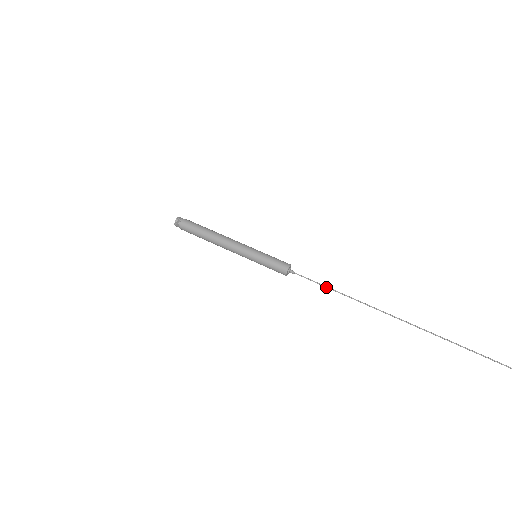
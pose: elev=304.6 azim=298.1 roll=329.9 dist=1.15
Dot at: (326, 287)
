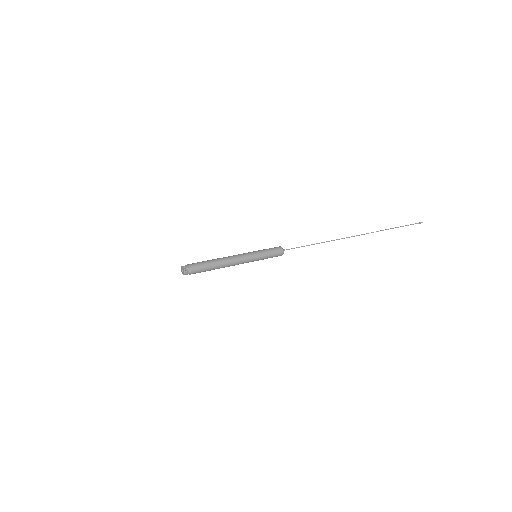
Dot at: (307, 245)
